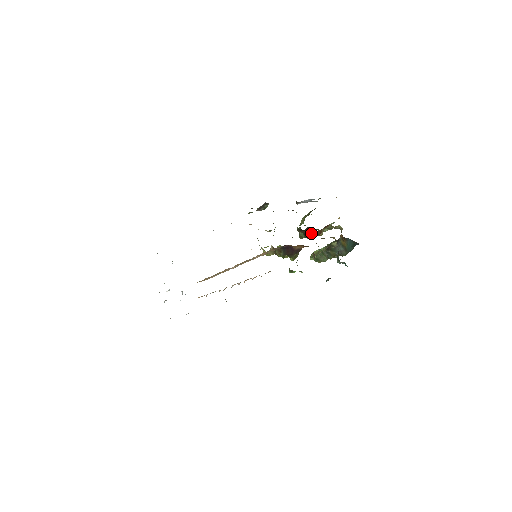
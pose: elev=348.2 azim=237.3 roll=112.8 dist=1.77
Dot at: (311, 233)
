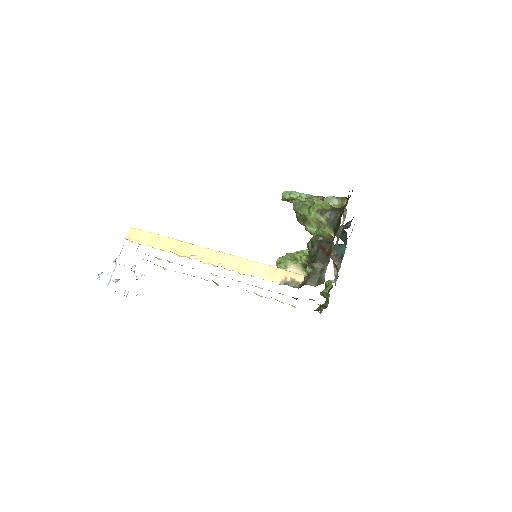
Dot at: occluded
